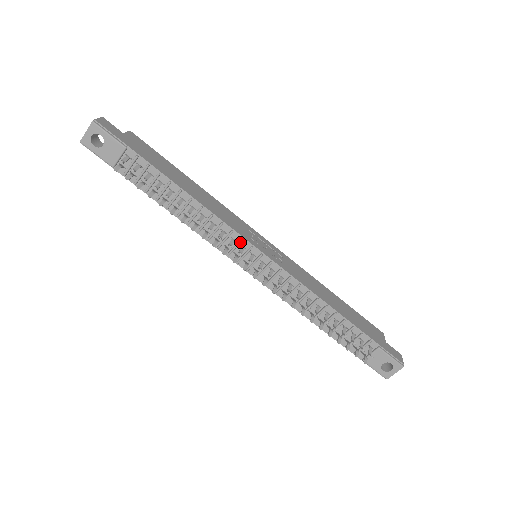
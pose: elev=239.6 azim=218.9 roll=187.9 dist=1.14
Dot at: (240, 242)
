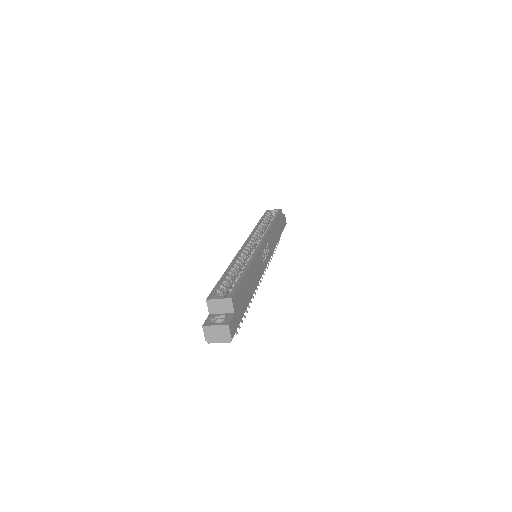
Dot at: occluded
